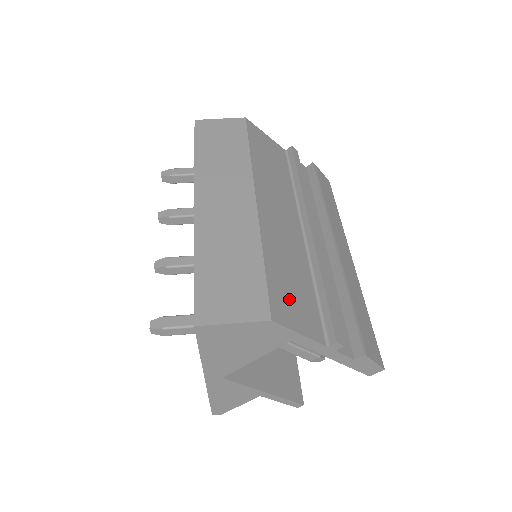
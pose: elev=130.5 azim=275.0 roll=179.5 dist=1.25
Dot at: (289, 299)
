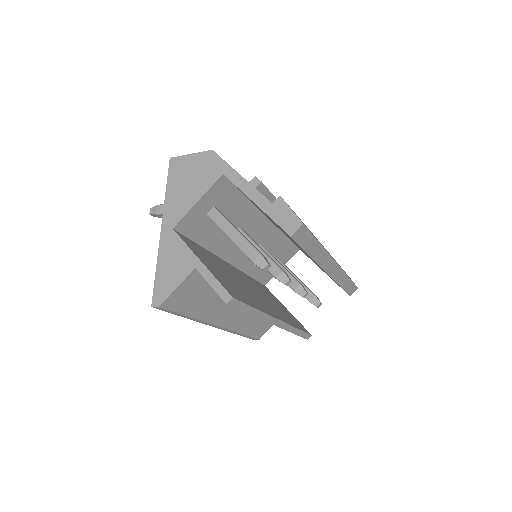
Dot at: occluded
